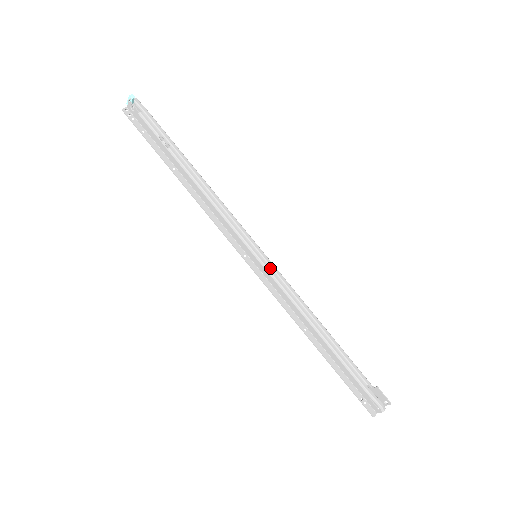
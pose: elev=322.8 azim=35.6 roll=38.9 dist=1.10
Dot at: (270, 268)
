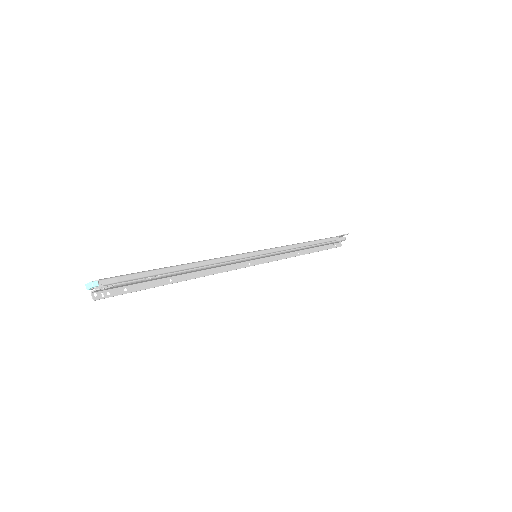
Dot at: (270, 253)
